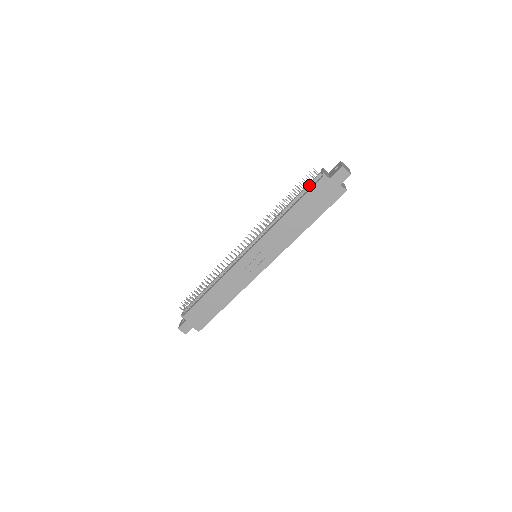
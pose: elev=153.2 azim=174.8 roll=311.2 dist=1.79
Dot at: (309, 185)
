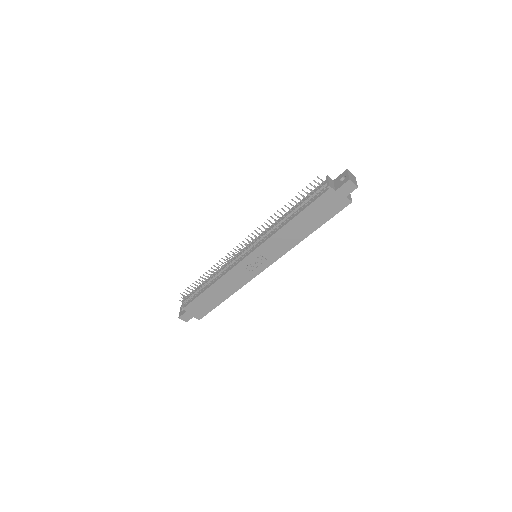
Dot at: (313, 194)
